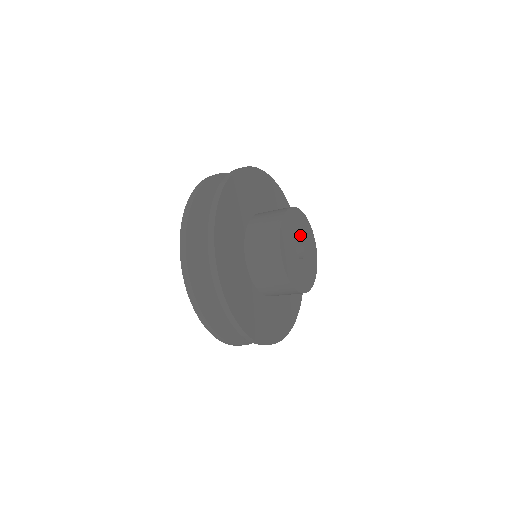
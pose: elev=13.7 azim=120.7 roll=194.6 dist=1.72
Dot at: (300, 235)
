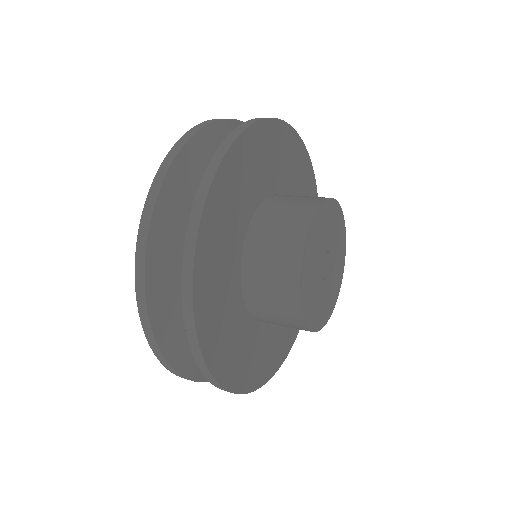
Dot at: (328, 241)
